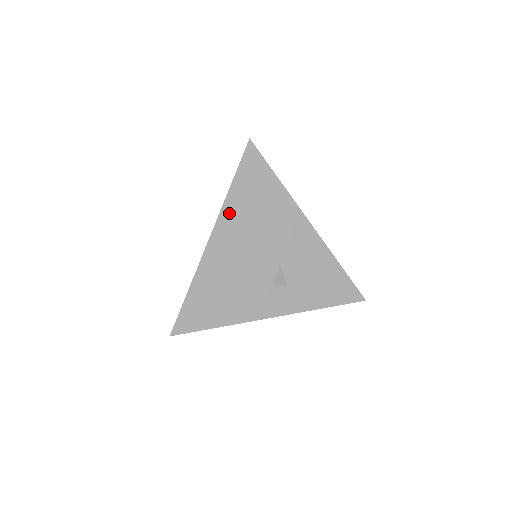
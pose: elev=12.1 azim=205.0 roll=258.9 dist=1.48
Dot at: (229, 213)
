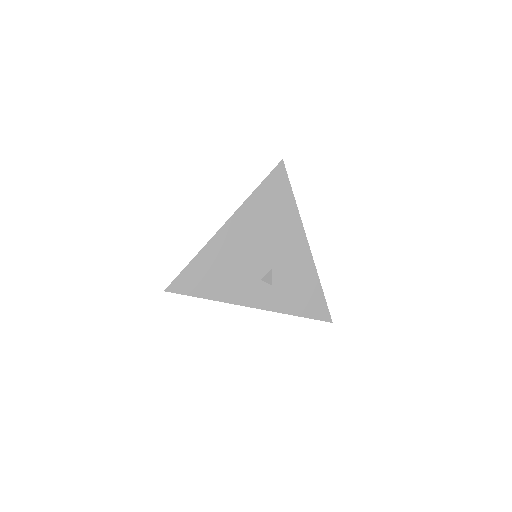
Dot at: (246, 211)
